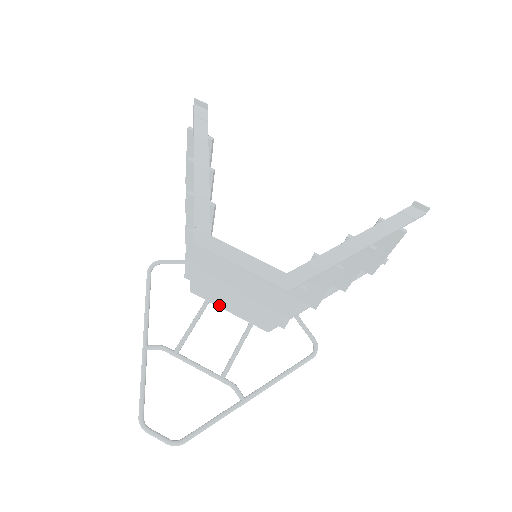
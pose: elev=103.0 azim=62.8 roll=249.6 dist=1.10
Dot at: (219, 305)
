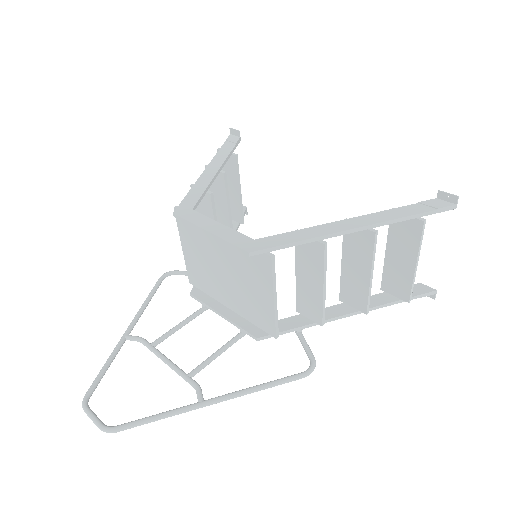
Dot at: (213, 308)
